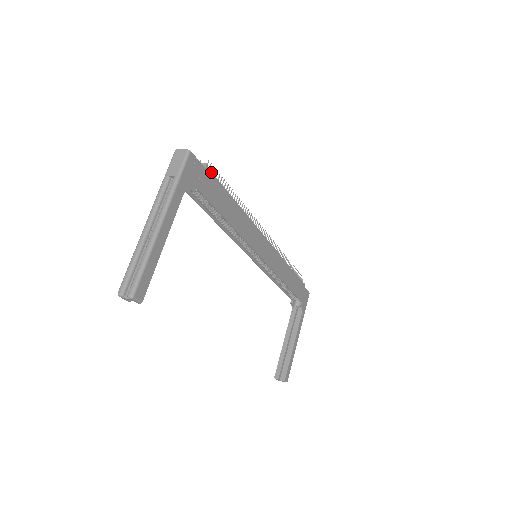
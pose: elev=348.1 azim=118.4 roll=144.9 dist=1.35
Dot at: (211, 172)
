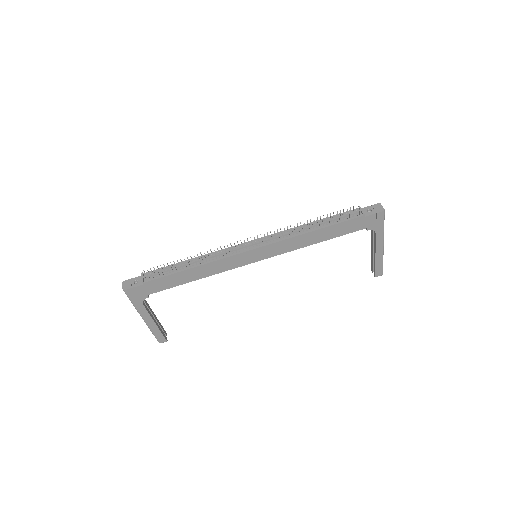
Dot at: (150, 281)
